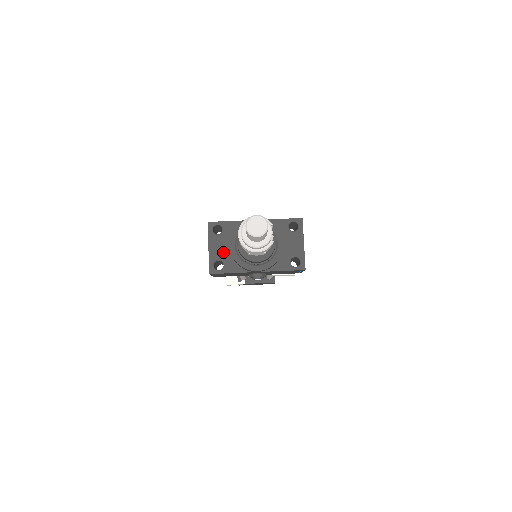
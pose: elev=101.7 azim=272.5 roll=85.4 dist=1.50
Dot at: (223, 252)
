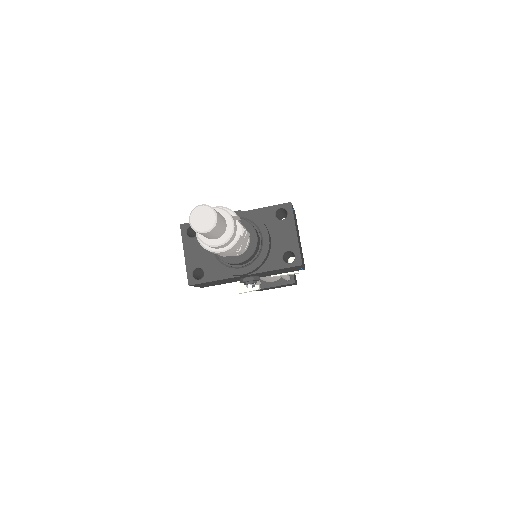
Dot at: (201, 257)
